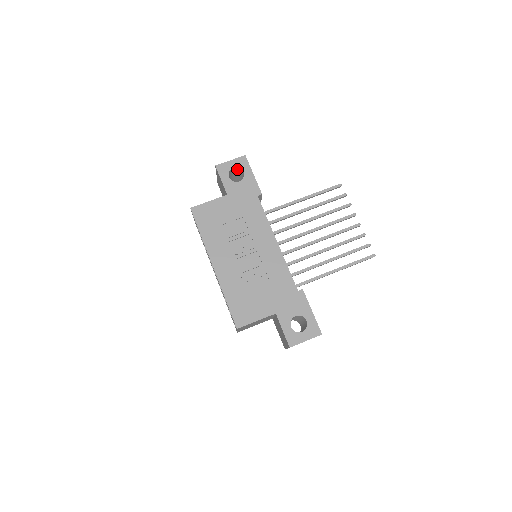
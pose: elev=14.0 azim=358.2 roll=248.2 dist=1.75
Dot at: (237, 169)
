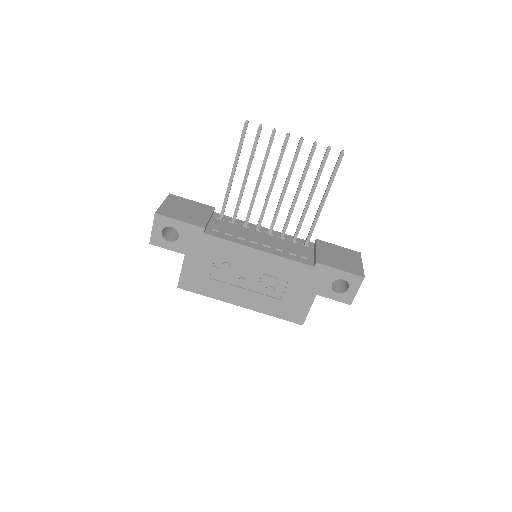
Dot at: (164, 226)
